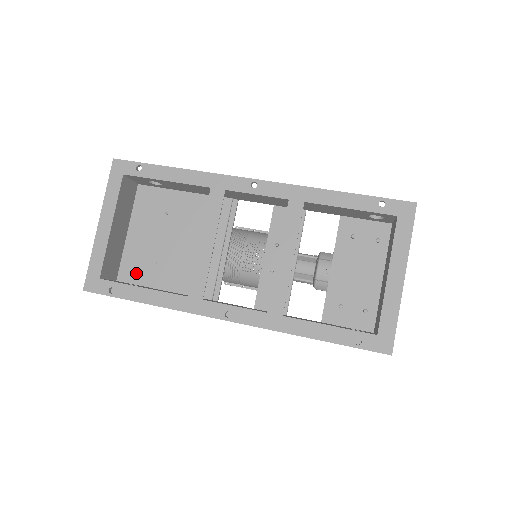
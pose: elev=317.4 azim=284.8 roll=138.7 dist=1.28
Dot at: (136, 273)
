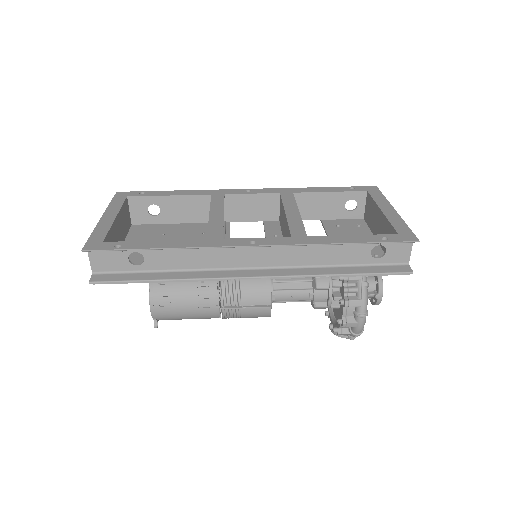
Dot at: occluded
